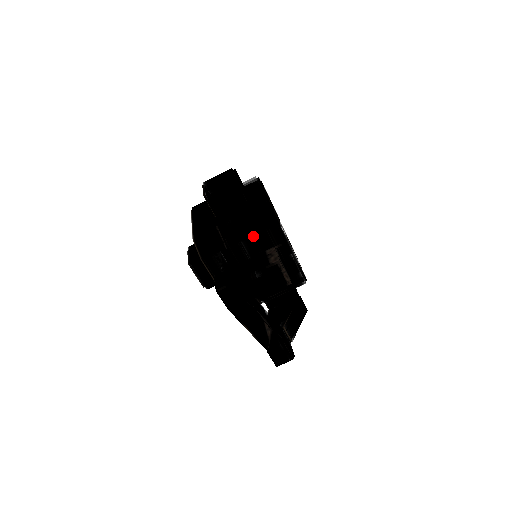
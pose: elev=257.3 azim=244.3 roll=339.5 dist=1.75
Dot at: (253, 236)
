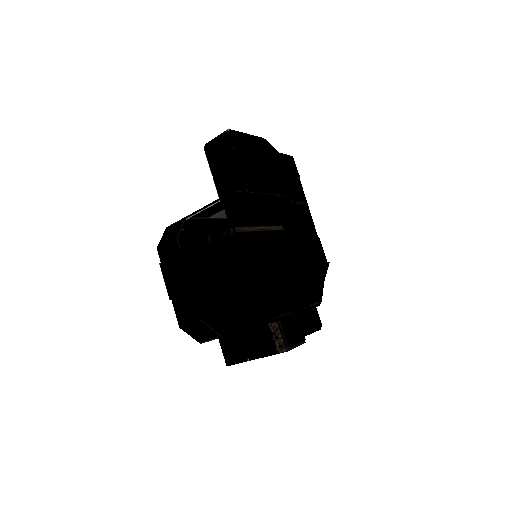
Dot at: (248, 329)
